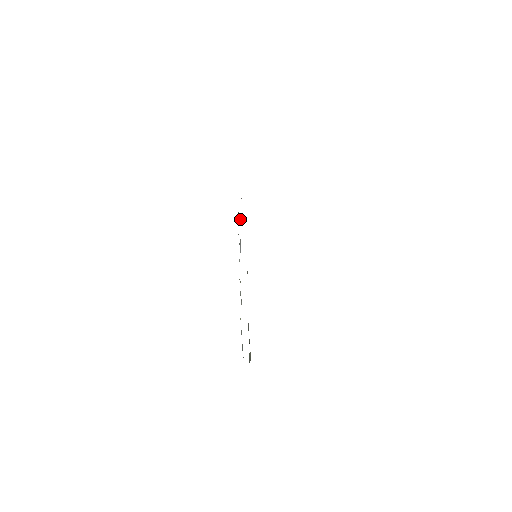
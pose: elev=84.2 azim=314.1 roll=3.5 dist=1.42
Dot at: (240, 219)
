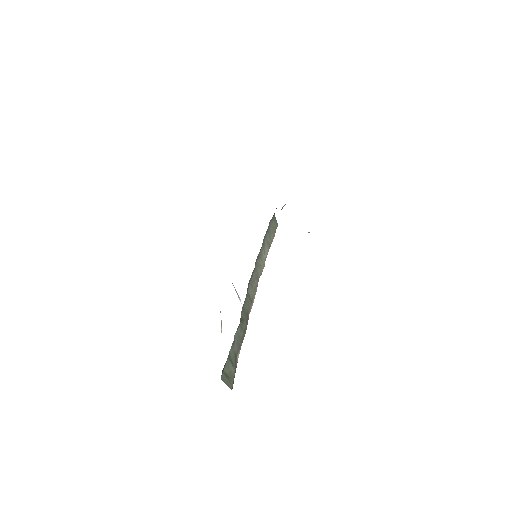
Dot at: occluded
